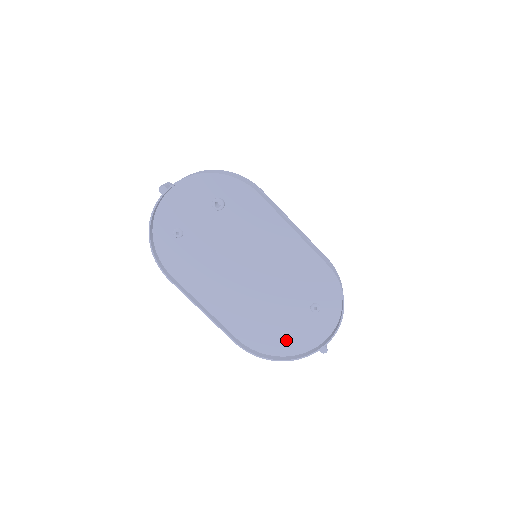
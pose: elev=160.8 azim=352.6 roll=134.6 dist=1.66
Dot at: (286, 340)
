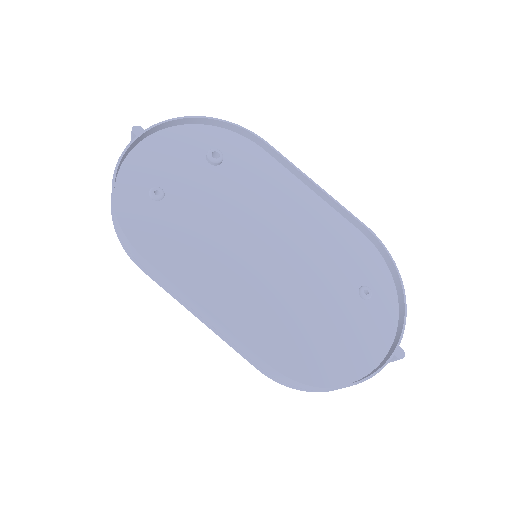
Dot at: (341, 353)
